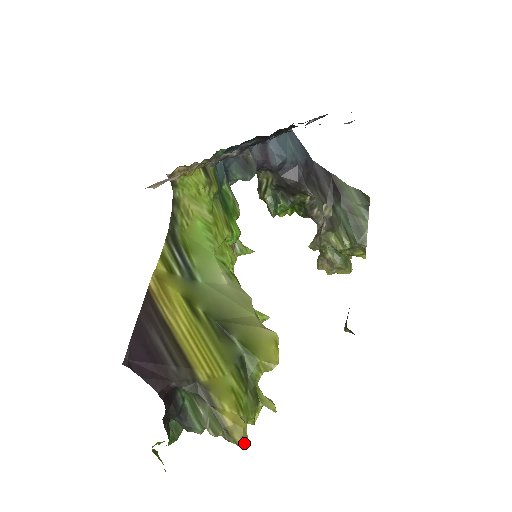
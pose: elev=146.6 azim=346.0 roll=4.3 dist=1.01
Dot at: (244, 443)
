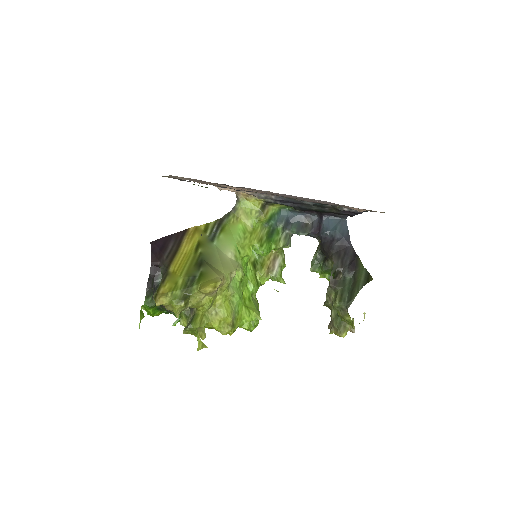
Dot at: (157, 302)
